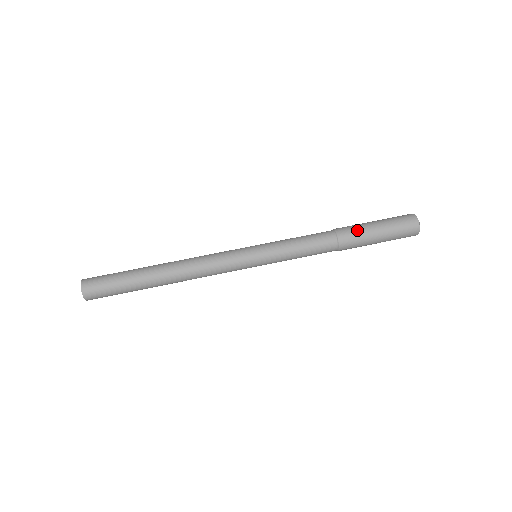
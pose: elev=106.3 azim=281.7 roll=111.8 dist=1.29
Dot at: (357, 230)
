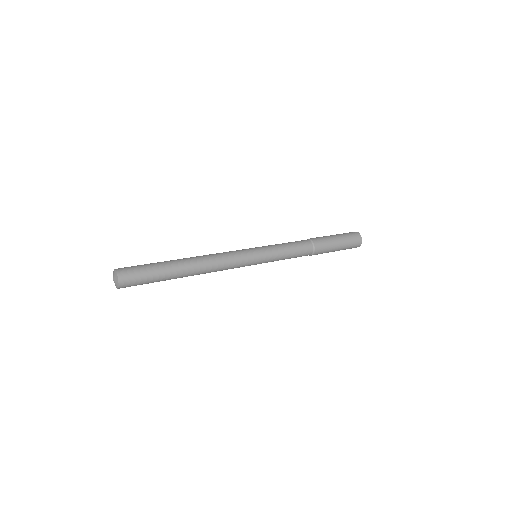
Dot at: (323, 237)
